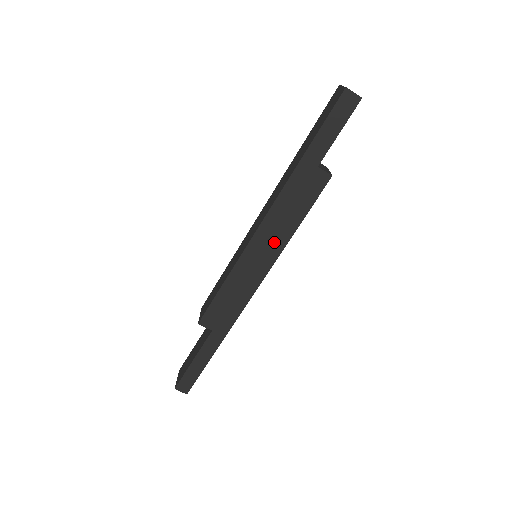
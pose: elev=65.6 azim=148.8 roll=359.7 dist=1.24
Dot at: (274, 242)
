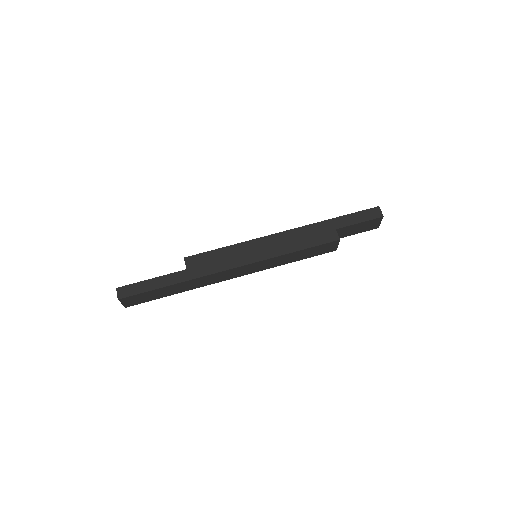
Dot at: (277, 248)
